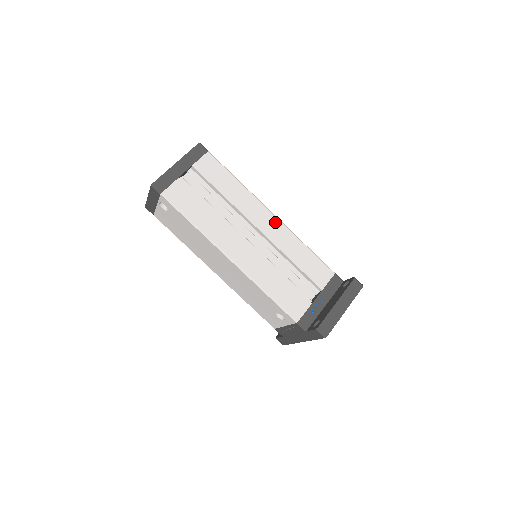
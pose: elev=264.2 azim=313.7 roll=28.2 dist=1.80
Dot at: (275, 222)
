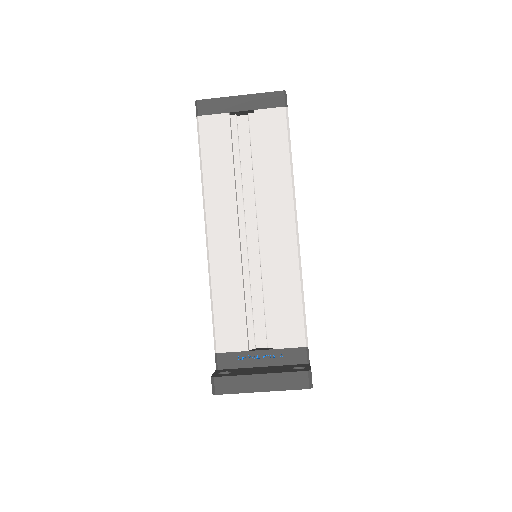
Dot at: (290, 237)
